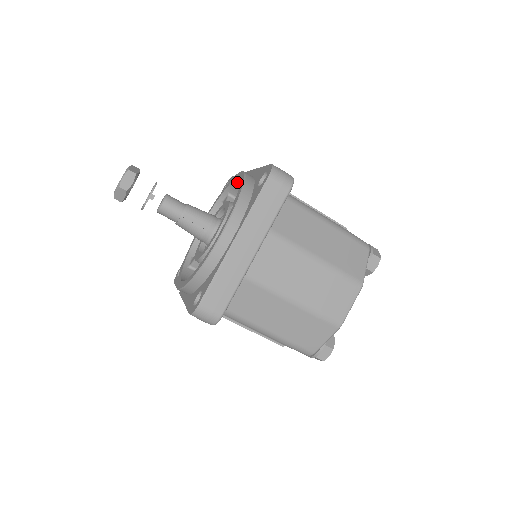
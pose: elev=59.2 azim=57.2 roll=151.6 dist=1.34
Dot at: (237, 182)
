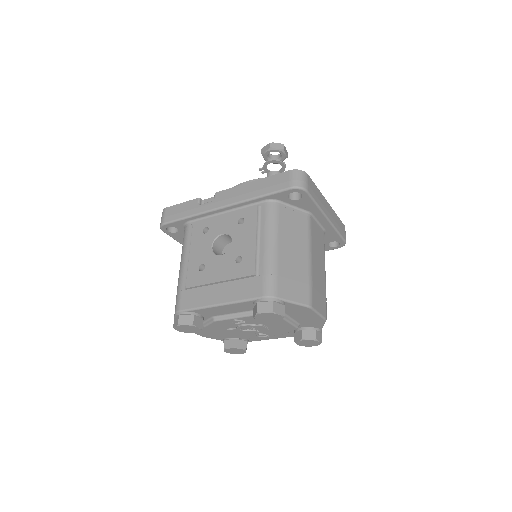
Dot at: occluded
